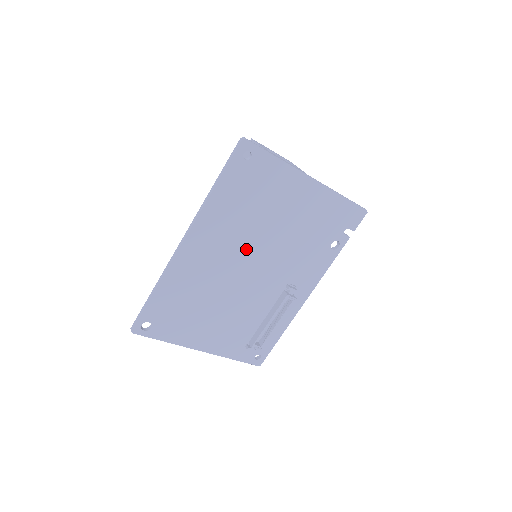
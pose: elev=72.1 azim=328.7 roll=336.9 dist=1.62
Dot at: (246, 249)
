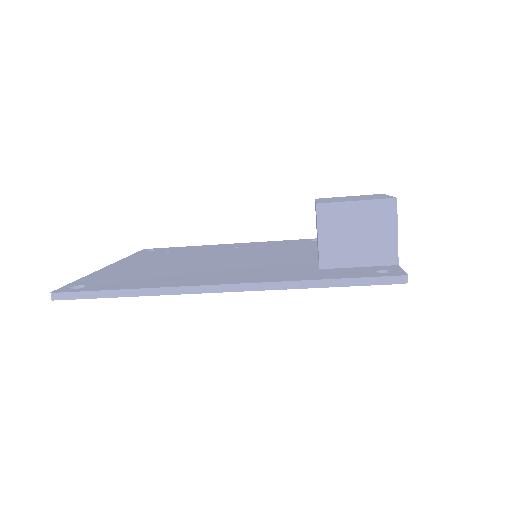
Dot at: occluded
